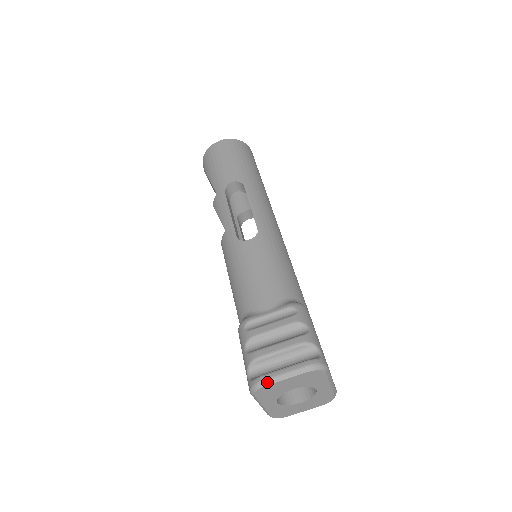
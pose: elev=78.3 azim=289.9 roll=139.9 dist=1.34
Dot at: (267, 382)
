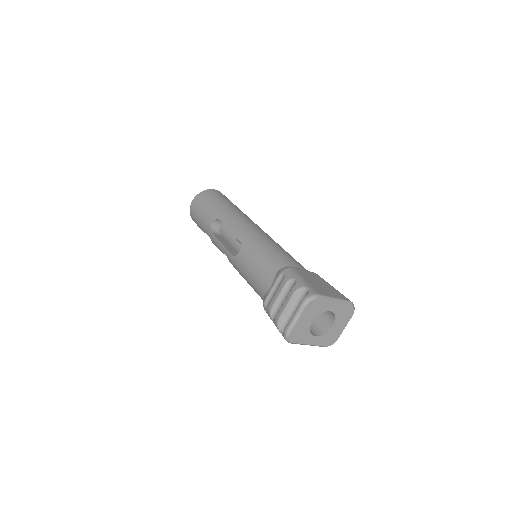
Dot at: (289, 330)
